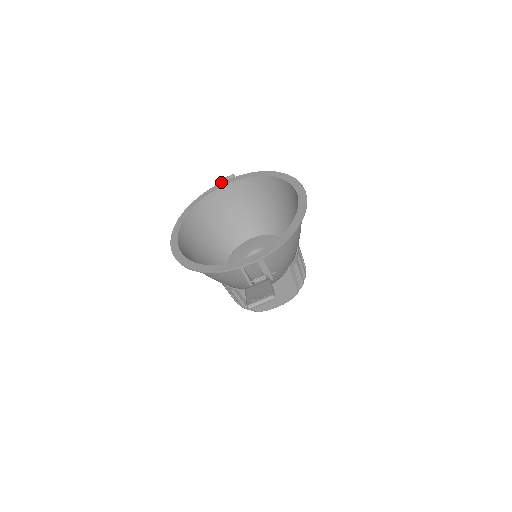
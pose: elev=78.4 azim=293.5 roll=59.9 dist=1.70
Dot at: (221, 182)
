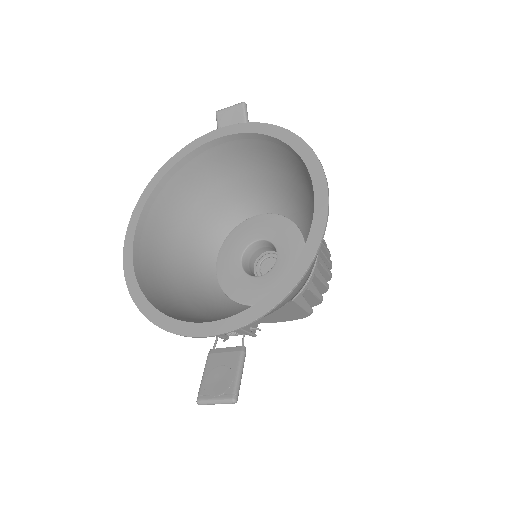
Dot at: occluded
